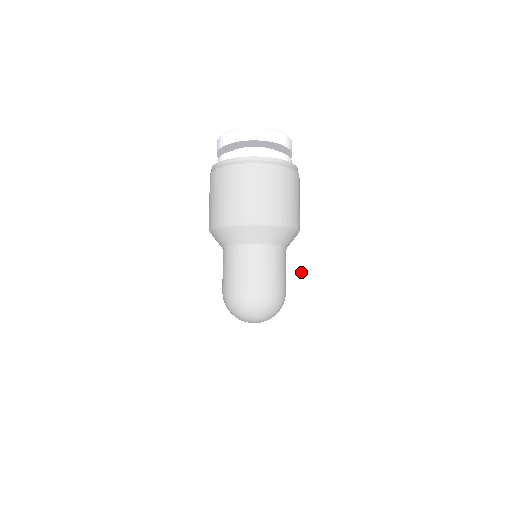
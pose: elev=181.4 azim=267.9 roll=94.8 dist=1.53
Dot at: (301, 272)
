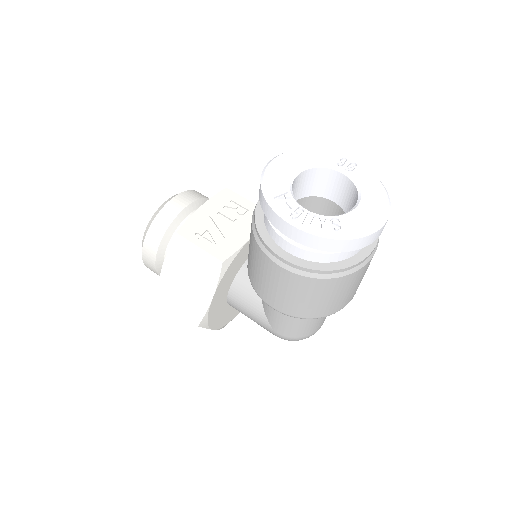
Dot at: occluded
